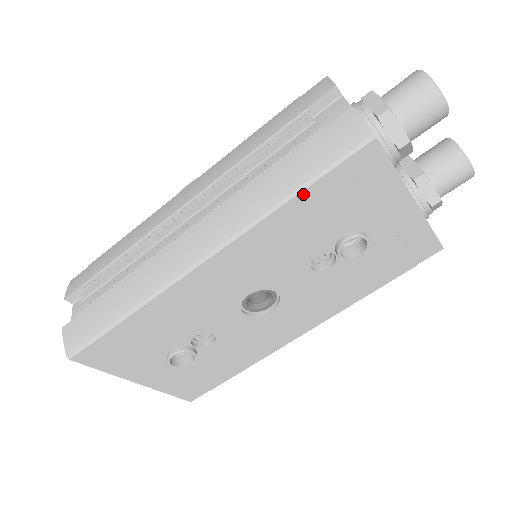
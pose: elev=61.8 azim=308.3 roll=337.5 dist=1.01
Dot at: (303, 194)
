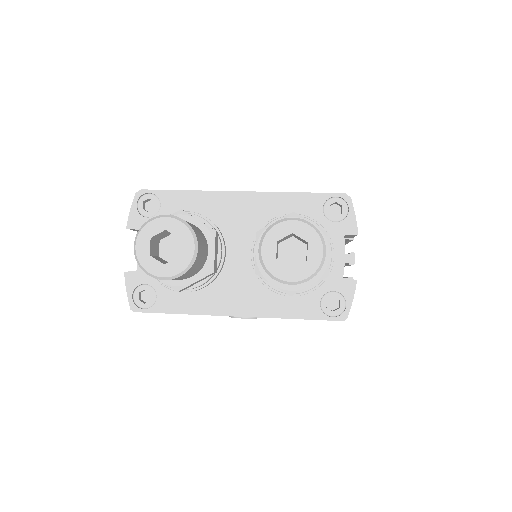
Dot at: occluded
